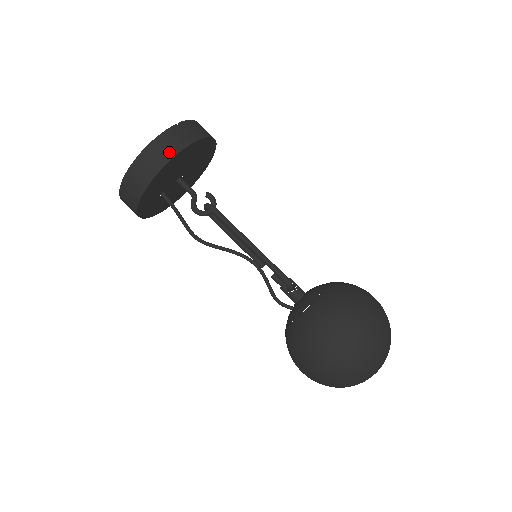
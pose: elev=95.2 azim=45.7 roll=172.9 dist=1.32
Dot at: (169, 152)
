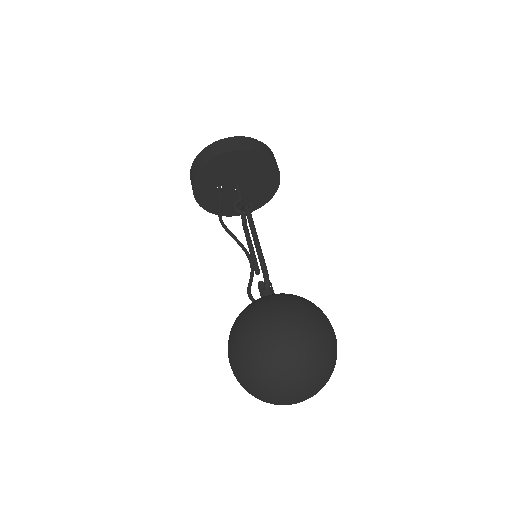
Dot at: (240, 146)
